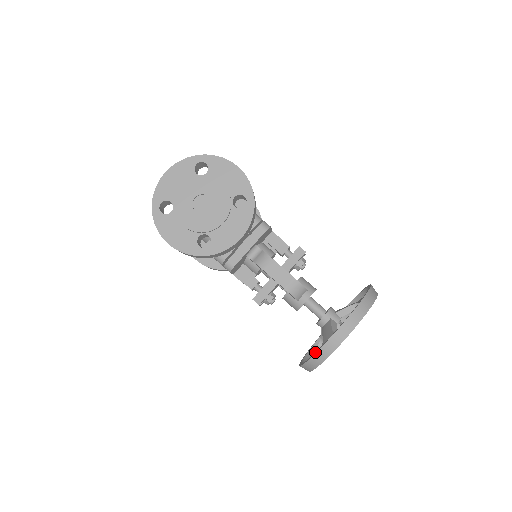
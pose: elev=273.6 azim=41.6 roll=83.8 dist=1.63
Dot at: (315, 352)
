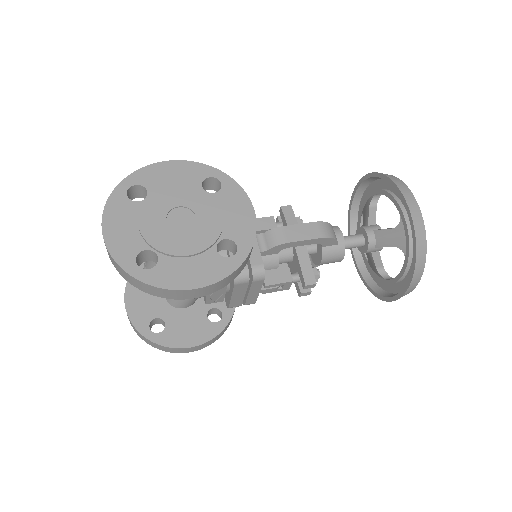
Dot at: (413, 249)
